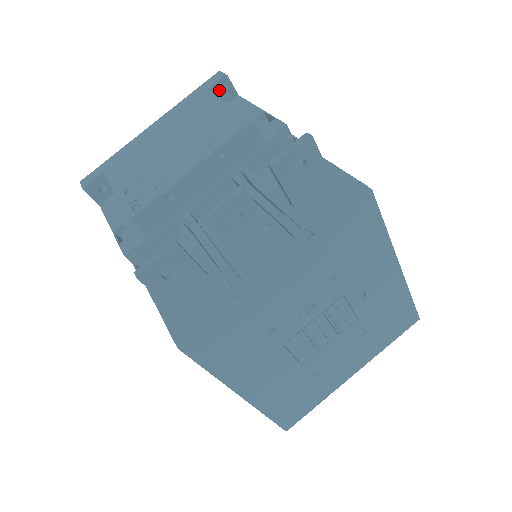
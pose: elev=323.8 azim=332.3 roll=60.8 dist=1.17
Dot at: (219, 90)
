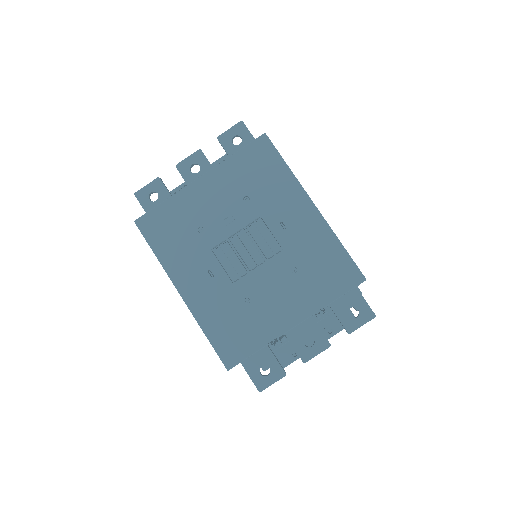
Dot at: occluded
